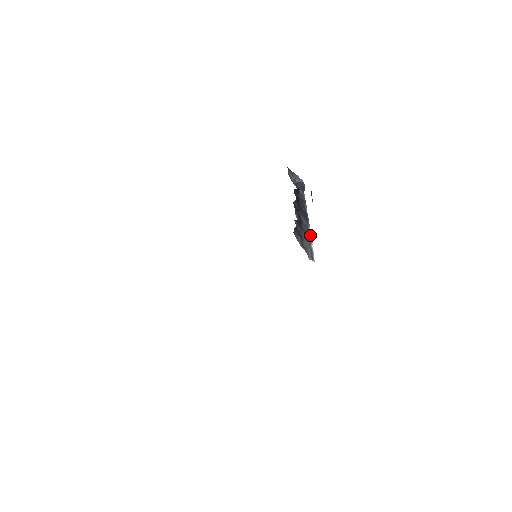
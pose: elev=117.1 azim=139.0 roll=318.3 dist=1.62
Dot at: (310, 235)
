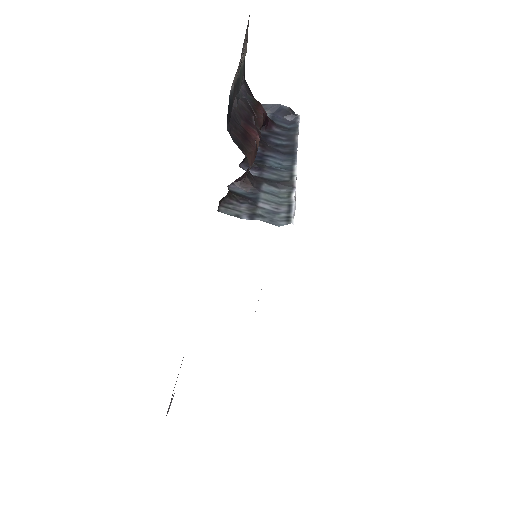
Dot at: (293, 178)
